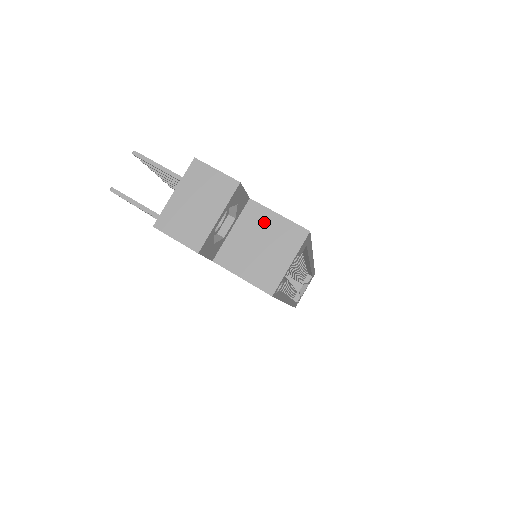
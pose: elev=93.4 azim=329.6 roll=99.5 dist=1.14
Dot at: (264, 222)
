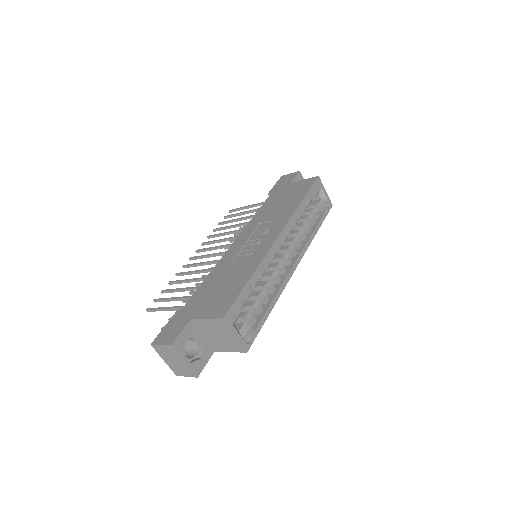
Dot at: (206, 326)
